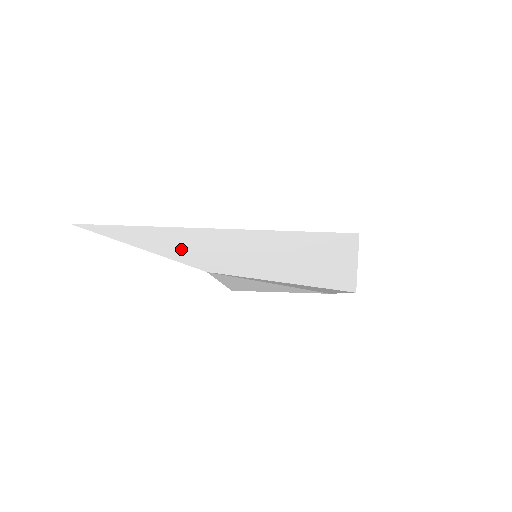
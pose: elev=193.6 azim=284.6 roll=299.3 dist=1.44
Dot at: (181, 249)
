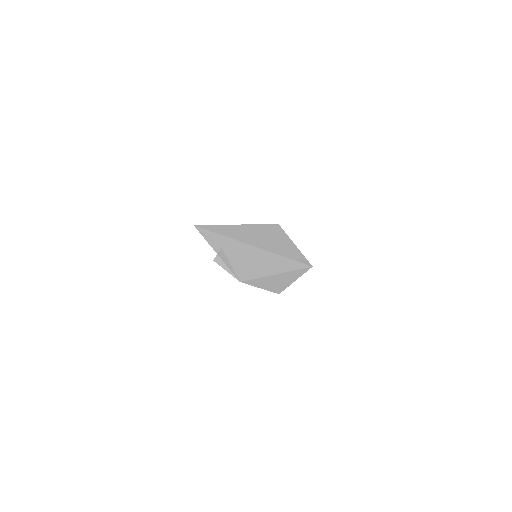
Dot at: (241, 263)
